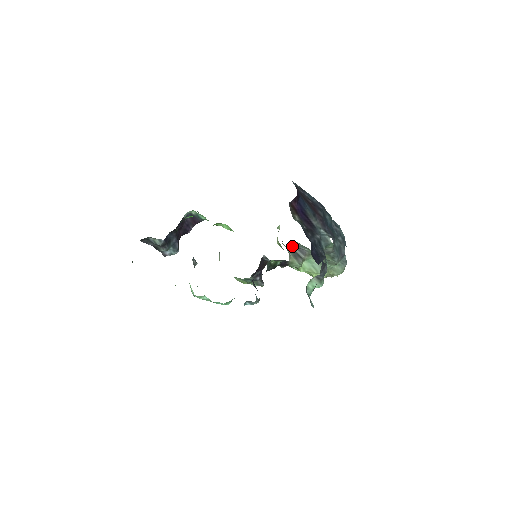
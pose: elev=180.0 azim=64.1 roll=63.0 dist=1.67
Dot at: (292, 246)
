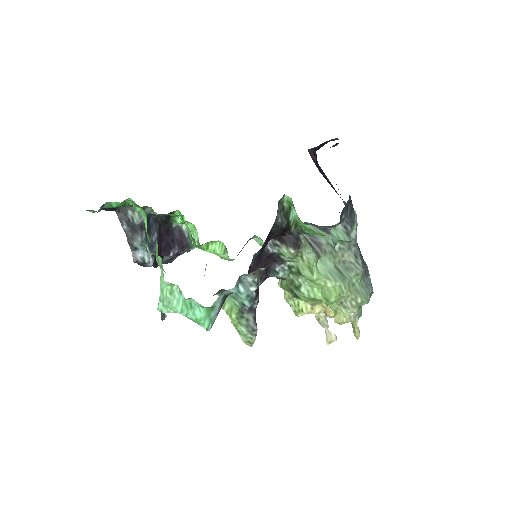
Dot at: (305, 235)
